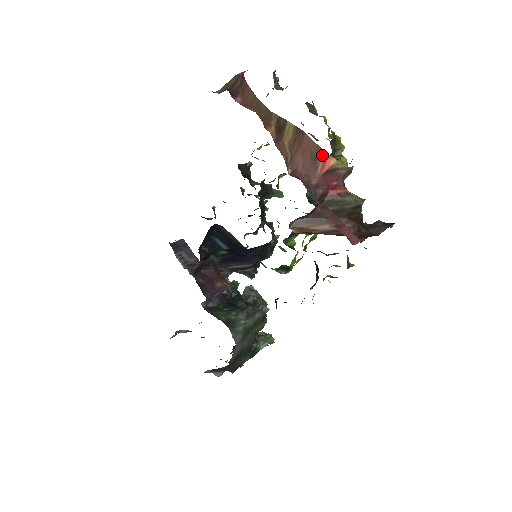
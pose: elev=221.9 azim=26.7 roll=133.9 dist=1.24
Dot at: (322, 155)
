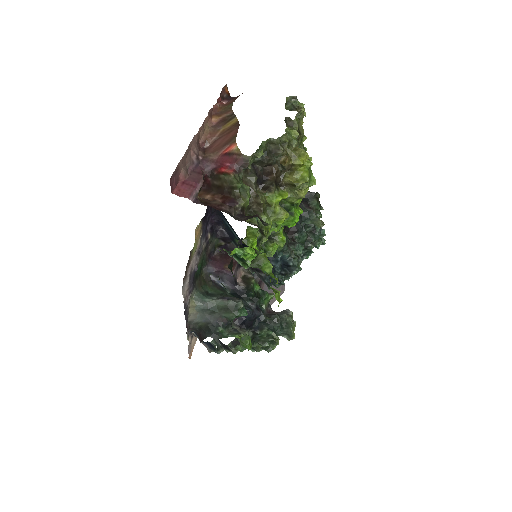
Dot at: (232, 141)
